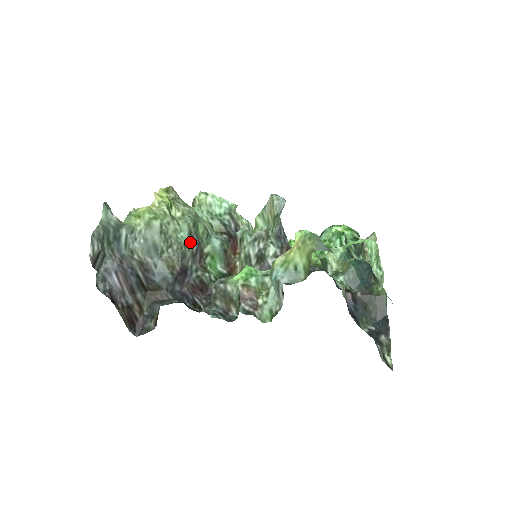
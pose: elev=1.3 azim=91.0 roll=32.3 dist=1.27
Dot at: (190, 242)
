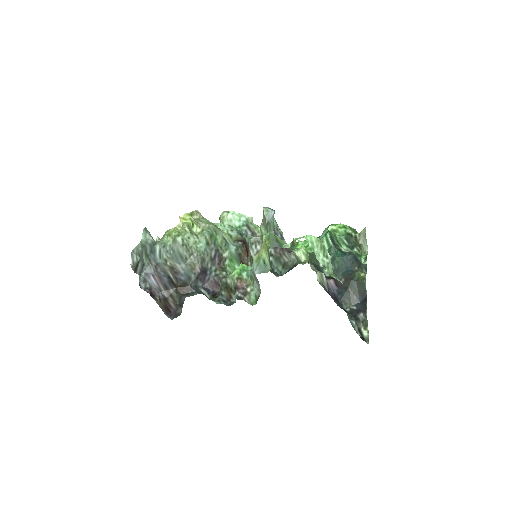
Dot at: (208, 250)
